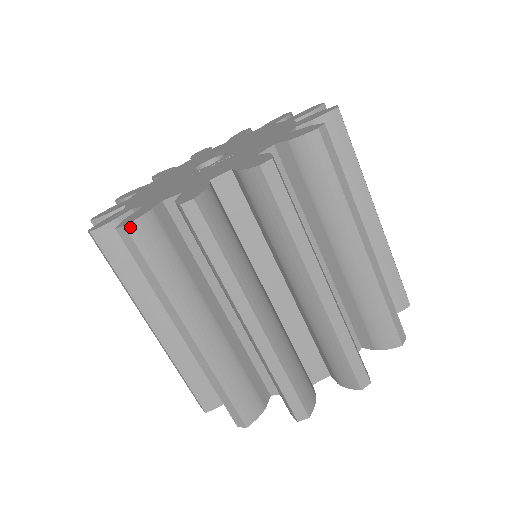
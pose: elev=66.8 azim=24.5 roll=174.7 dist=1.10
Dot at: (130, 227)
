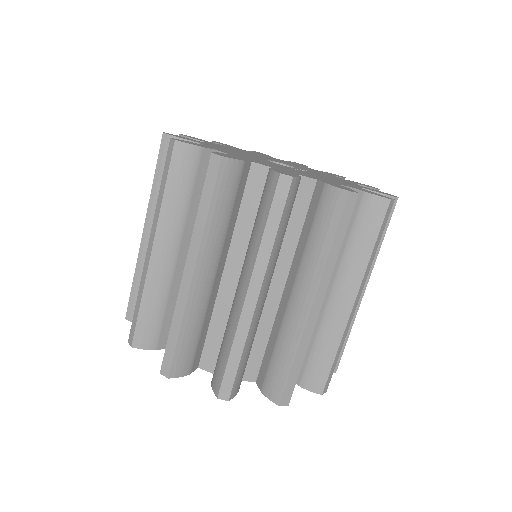
Dot at: (357, 196)
